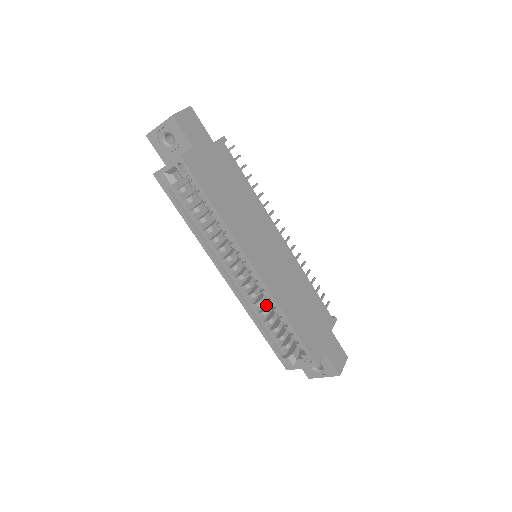
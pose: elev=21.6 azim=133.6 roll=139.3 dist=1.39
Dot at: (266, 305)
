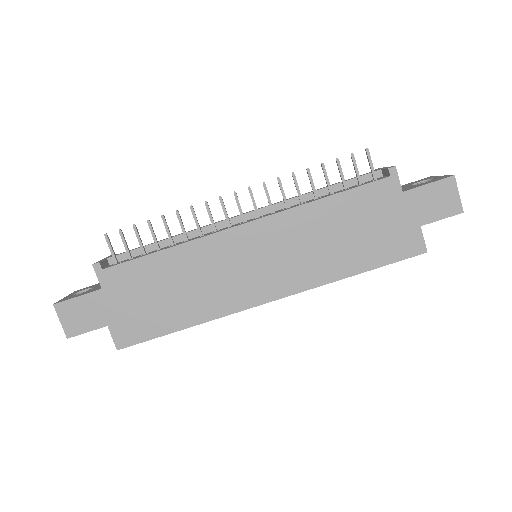
Dot at: occluded
